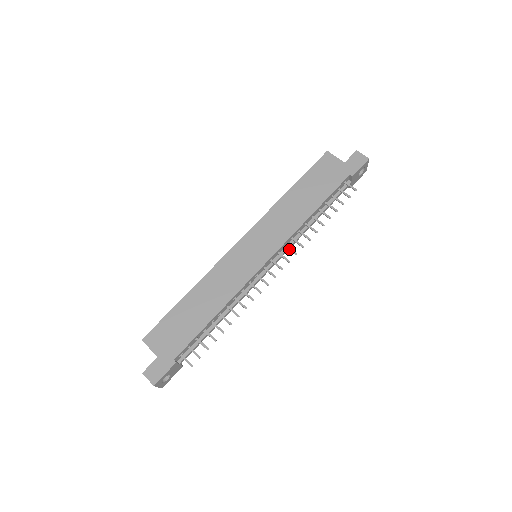
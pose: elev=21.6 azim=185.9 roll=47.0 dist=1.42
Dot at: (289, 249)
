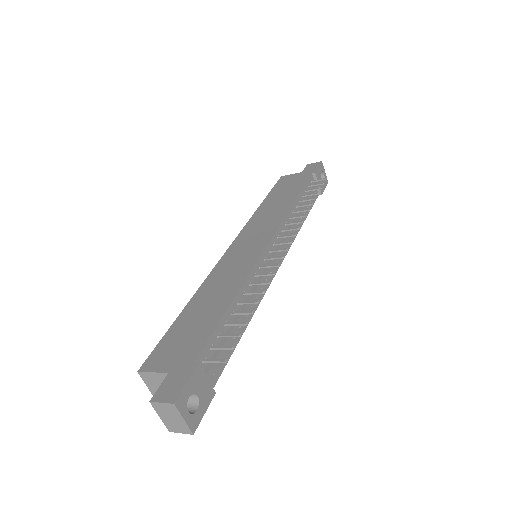
Dot at: (288, 229)
